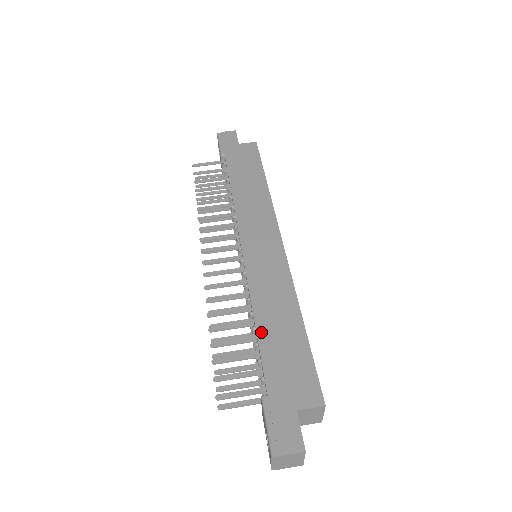
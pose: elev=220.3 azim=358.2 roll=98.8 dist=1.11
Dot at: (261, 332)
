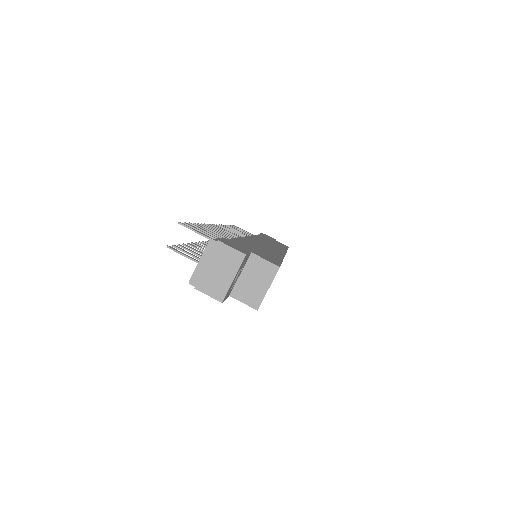
Dot at: (243, 239)
